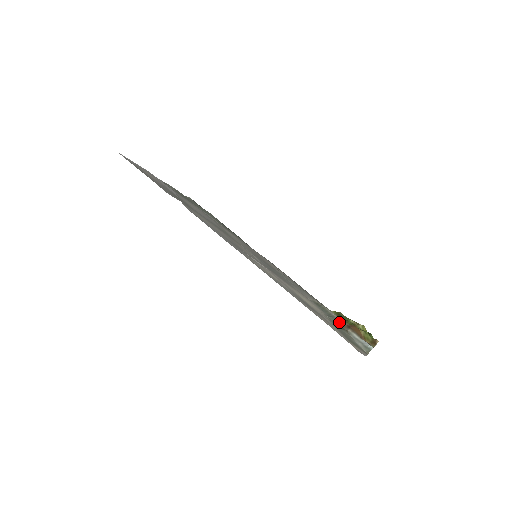
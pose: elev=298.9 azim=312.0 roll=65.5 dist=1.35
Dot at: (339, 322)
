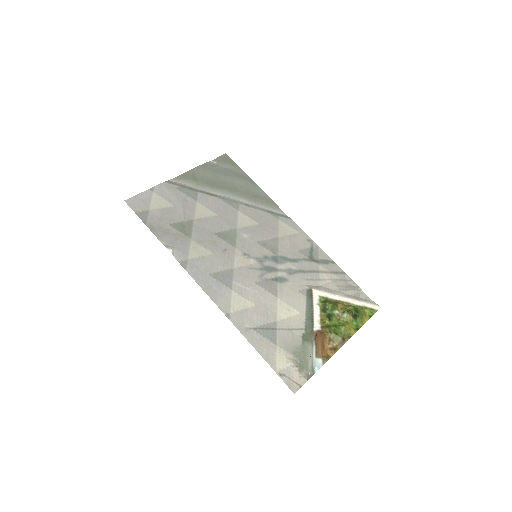
Dot at: (312, 328)
